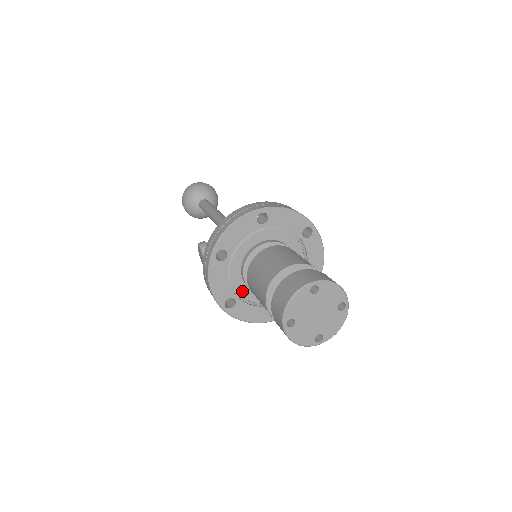
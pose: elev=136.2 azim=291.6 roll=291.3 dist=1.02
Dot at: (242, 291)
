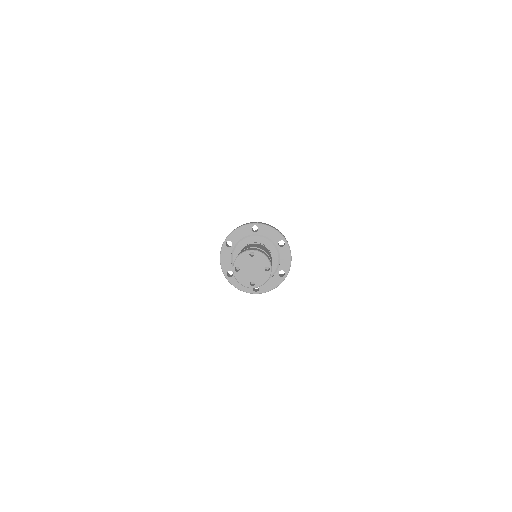
Dot at: occluded
